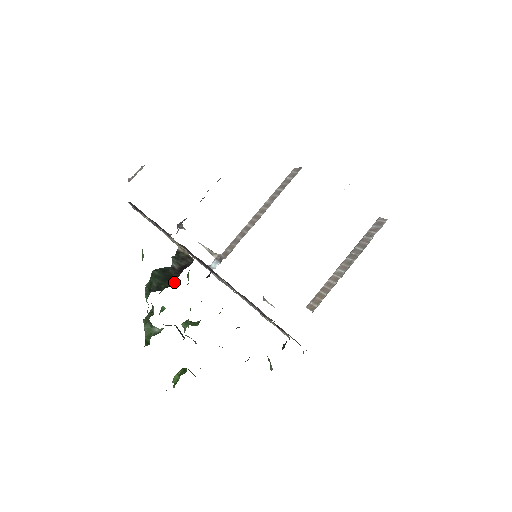
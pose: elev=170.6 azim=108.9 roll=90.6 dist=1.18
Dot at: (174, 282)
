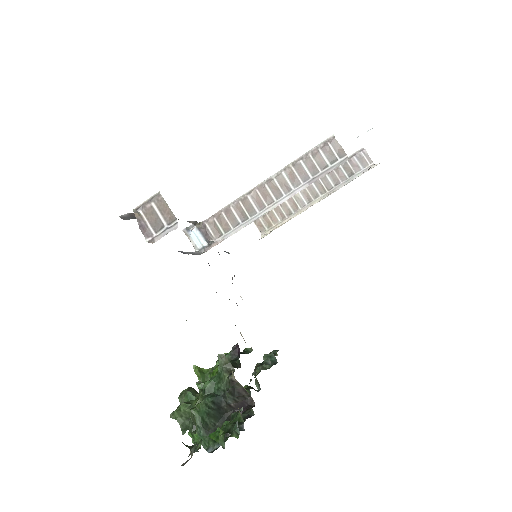
Dot at: occluded
